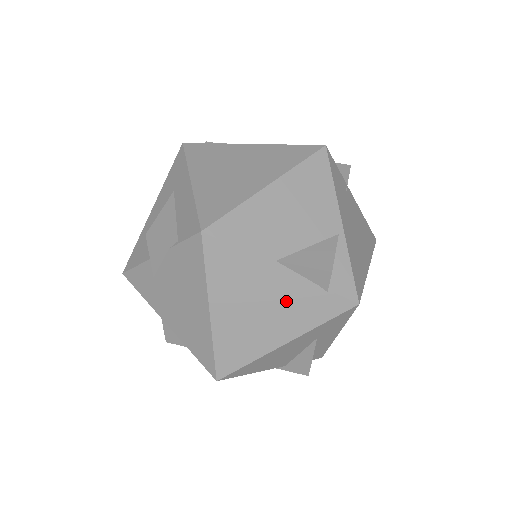
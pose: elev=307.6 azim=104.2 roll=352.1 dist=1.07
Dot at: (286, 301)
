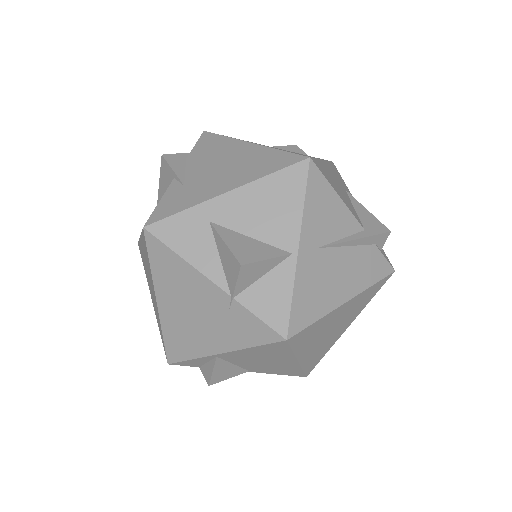
Dot at: occluded
